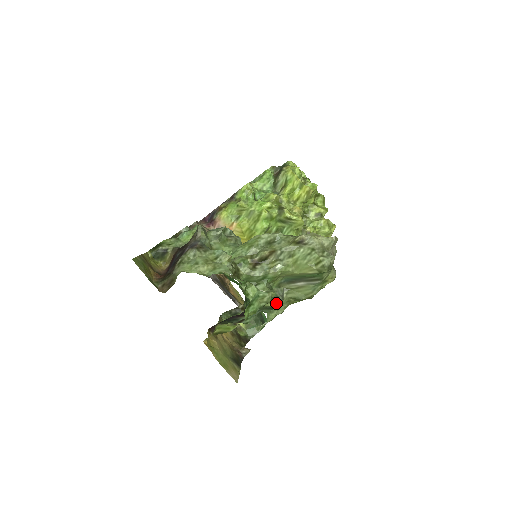
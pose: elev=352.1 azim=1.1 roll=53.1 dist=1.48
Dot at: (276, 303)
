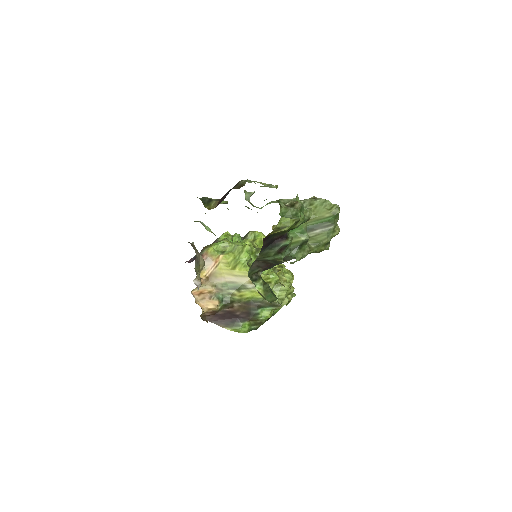
Dot at: (307, 235)
